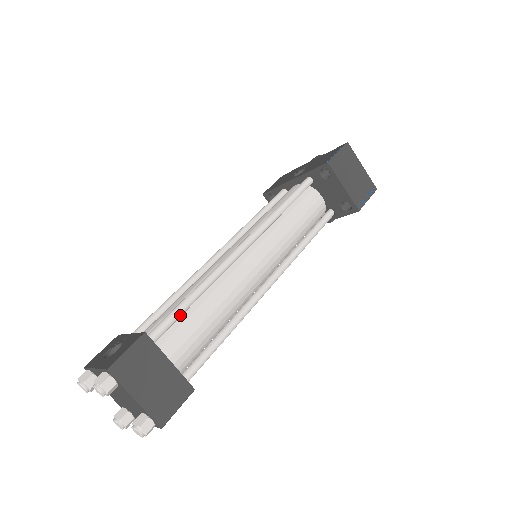
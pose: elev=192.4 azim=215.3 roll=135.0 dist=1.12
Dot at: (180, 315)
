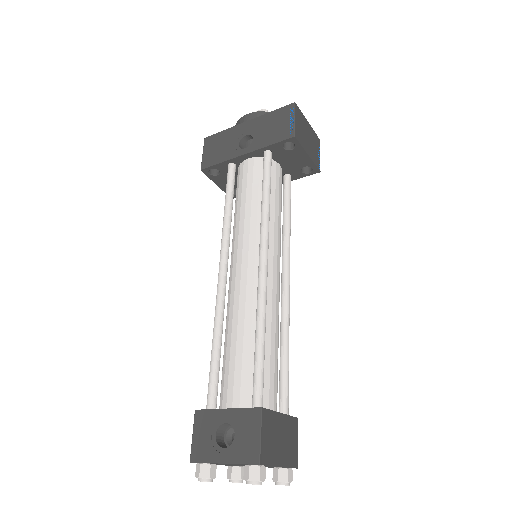
Dot at: occluded
